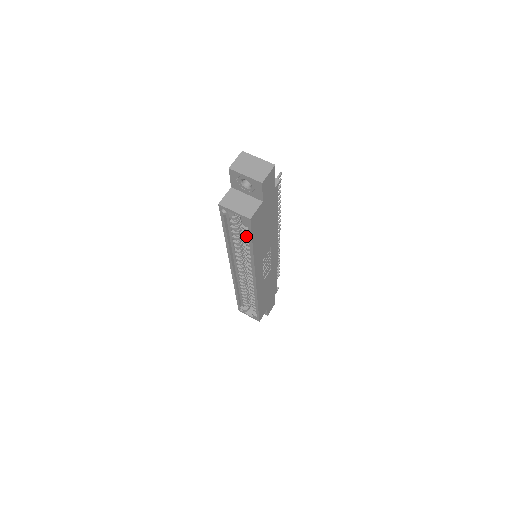
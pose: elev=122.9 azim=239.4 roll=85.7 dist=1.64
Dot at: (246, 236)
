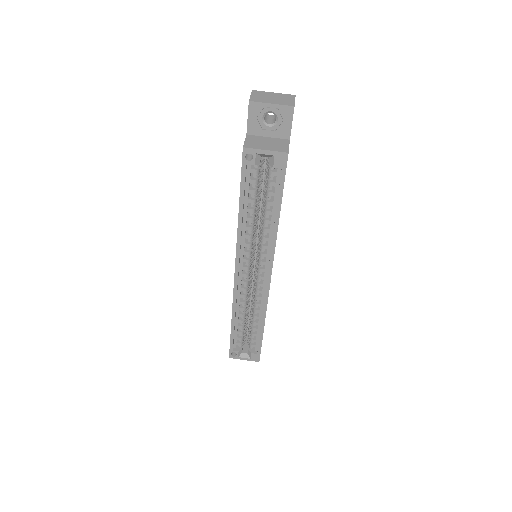
Dot at: (268, 198)
